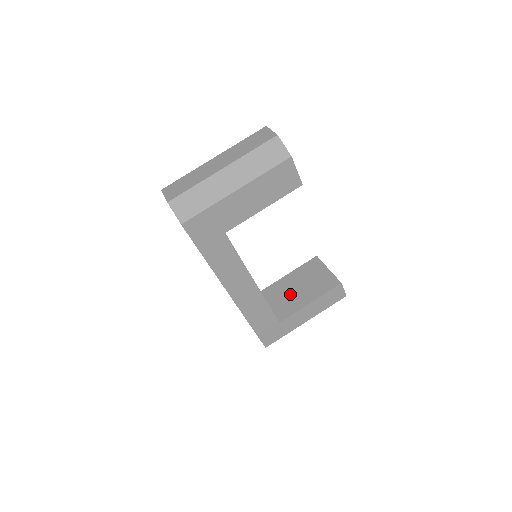
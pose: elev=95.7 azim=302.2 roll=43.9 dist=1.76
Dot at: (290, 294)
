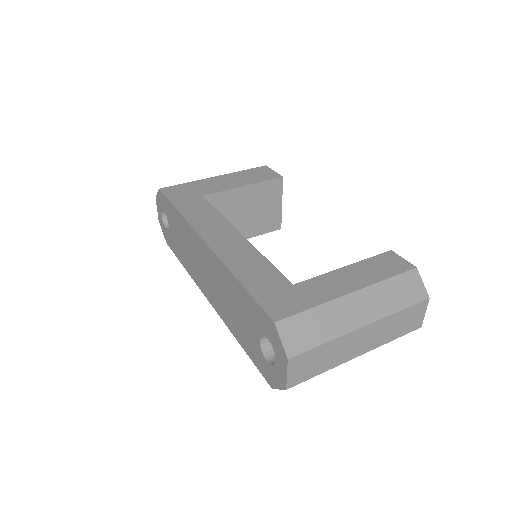
Dot at: occluded
